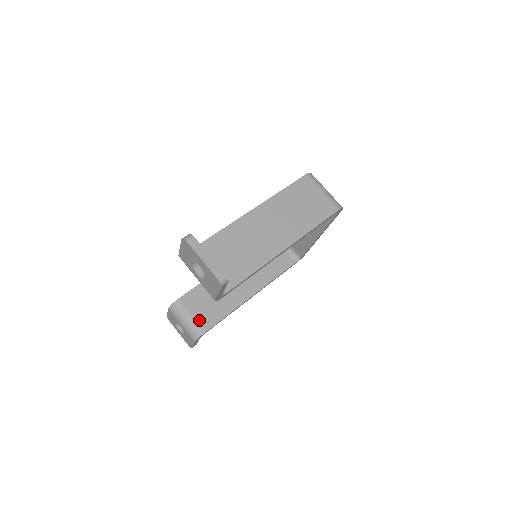
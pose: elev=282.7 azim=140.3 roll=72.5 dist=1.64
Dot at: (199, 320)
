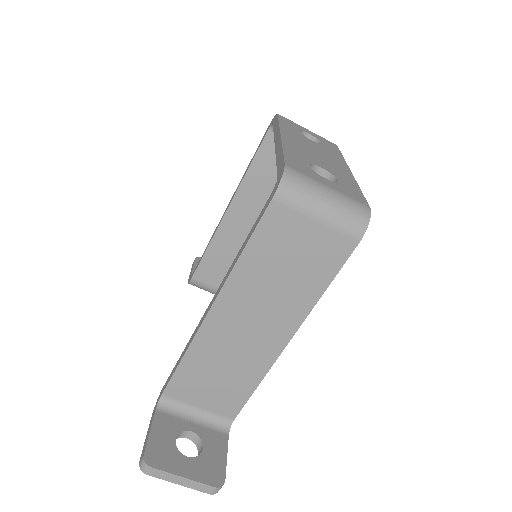
Dot at: occluded
